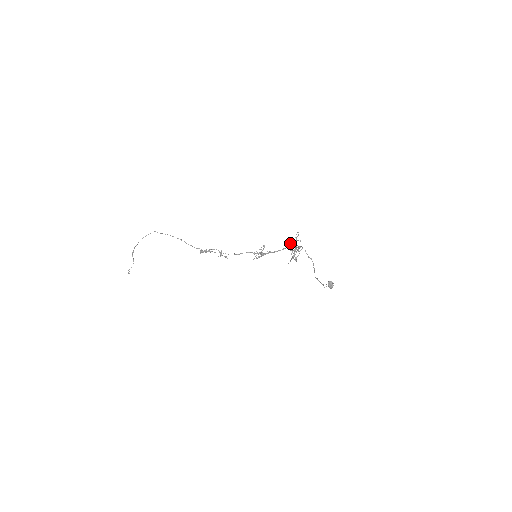
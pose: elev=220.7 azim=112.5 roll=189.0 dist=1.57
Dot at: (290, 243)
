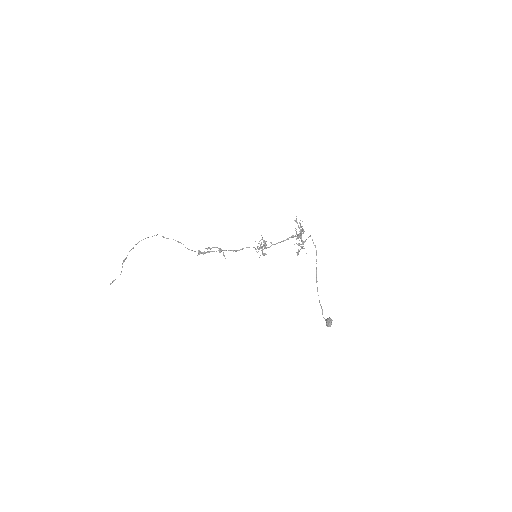
Dot at: occluded
